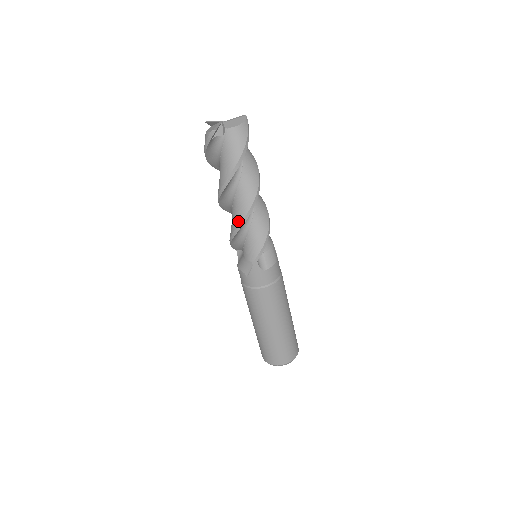
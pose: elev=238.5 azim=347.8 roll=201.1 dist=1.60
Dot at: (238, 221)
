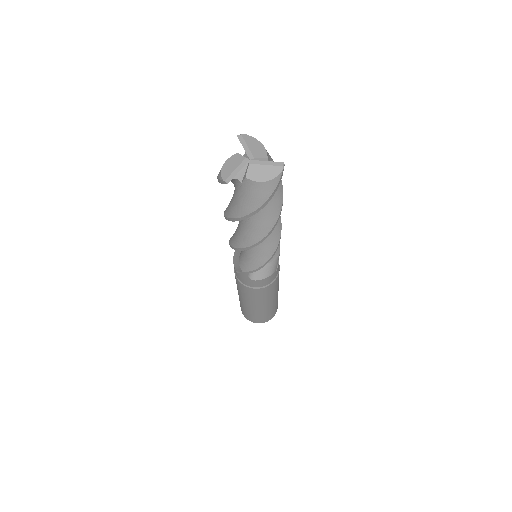
Dot at: (236, 244)
